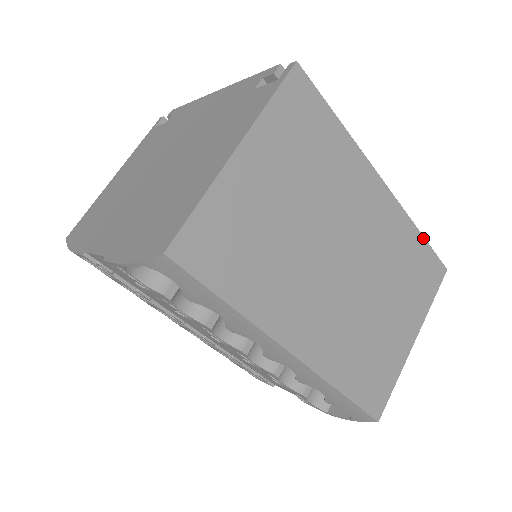
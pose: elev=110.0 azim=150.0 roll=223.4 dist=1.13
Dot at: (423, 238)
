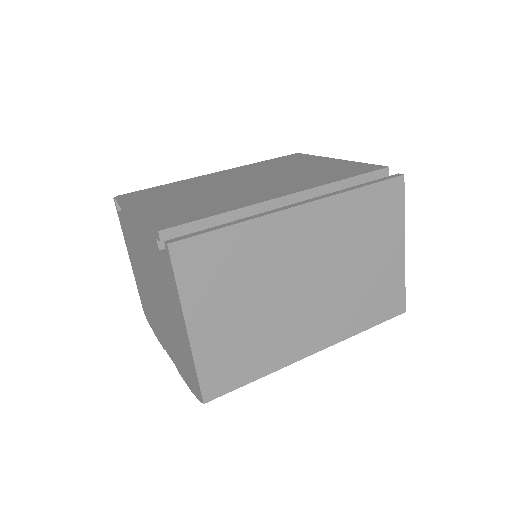
Dot at: (363, 188)
